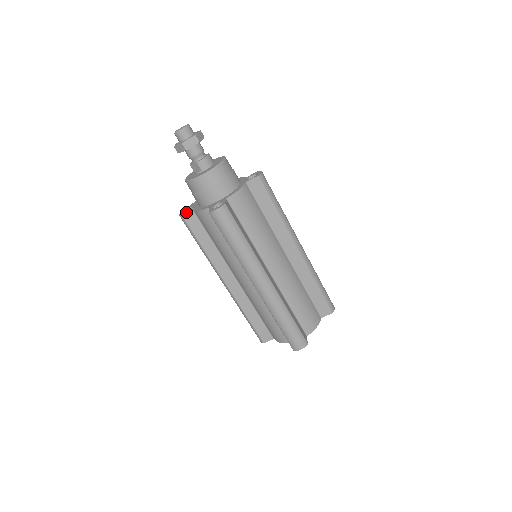
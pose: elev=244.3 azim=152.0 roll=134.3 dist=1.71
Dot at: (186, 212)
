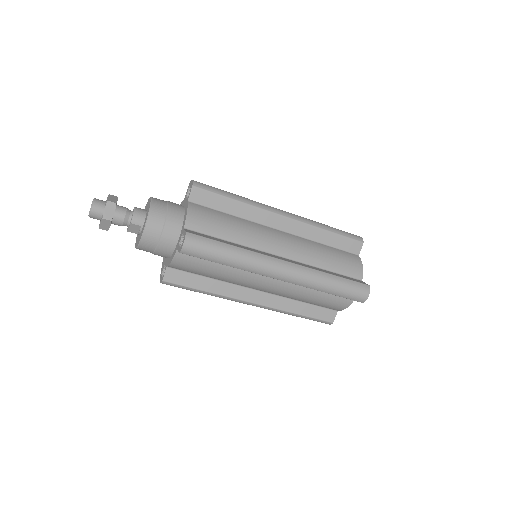
Dot at: (163, 274)
